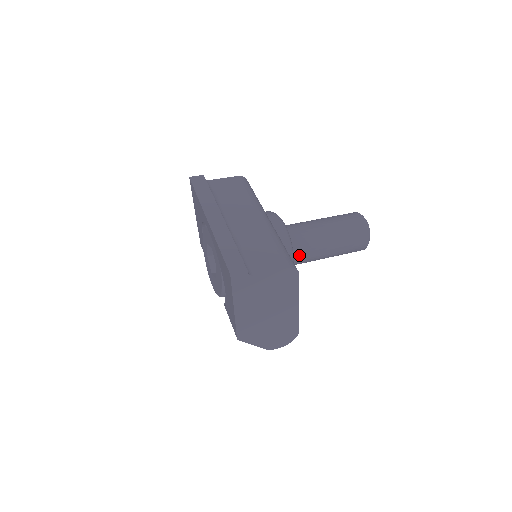
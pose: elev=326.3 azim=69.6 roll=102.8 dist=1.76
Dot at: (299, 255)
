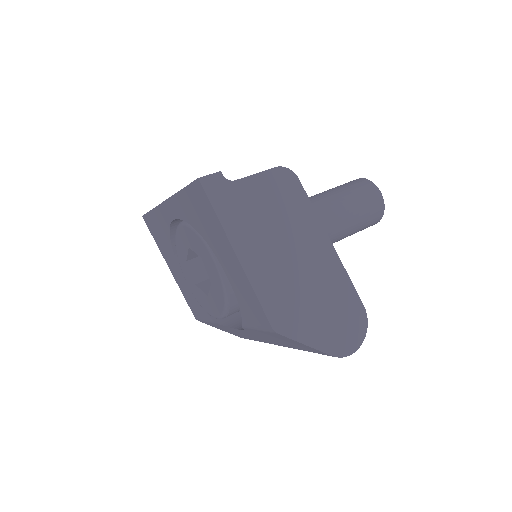
Dot at: occluded
